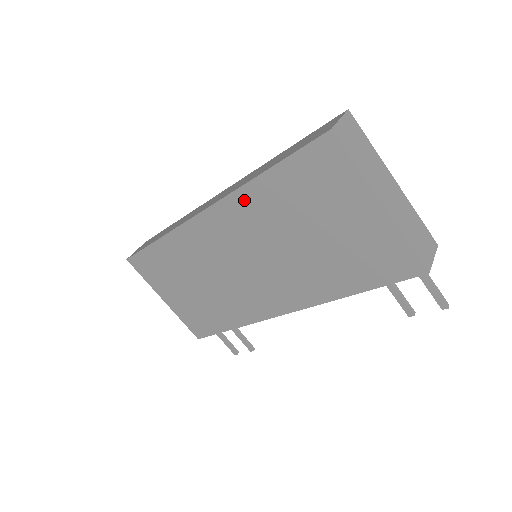
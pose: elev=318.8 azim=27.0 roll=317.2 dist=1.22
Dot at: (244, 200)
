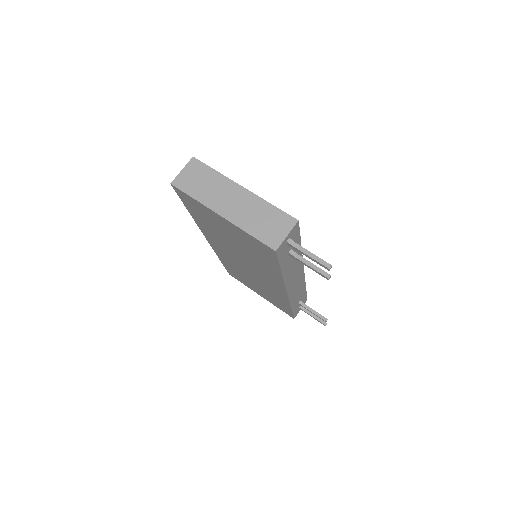
Dot at: (204, 229)
